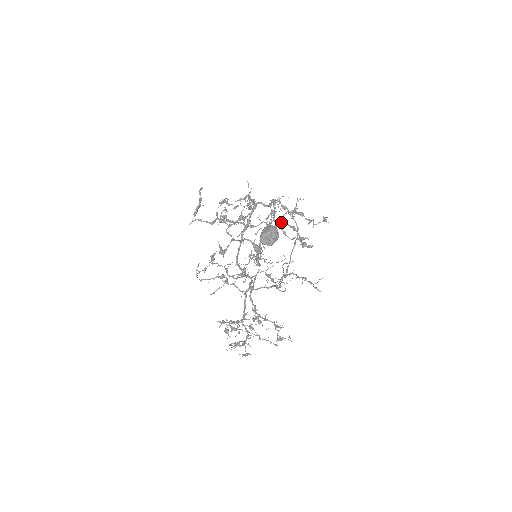
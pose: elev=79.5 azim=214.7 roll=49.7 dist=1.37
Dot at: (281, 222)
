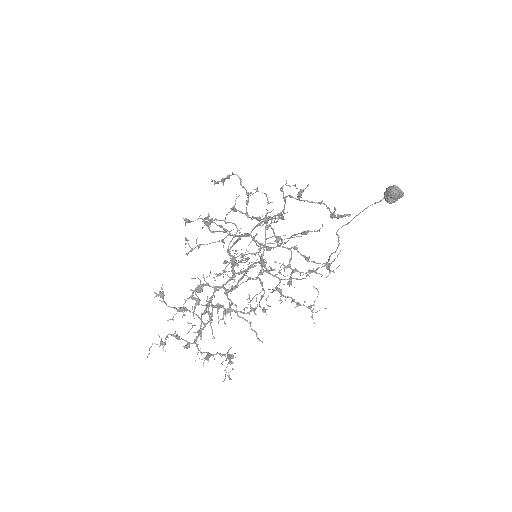
Dot at: (297, 247)
